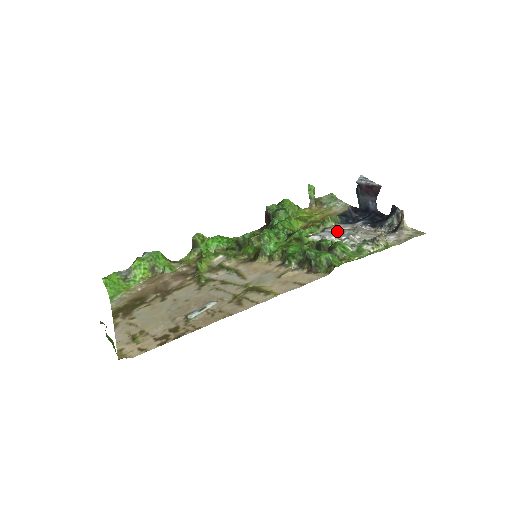
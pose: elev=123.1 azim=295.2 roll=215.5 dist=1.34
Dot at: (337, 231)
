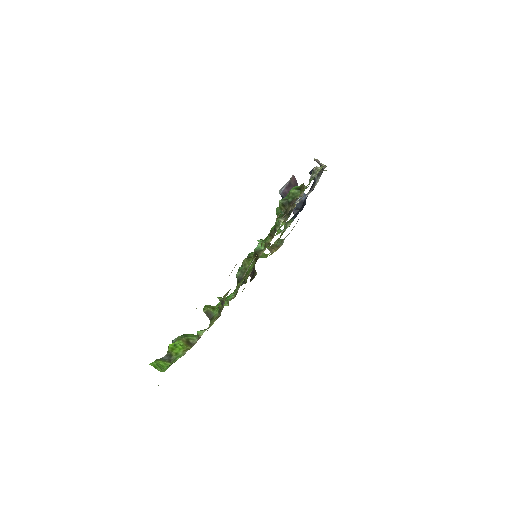
Dot at: occluded
